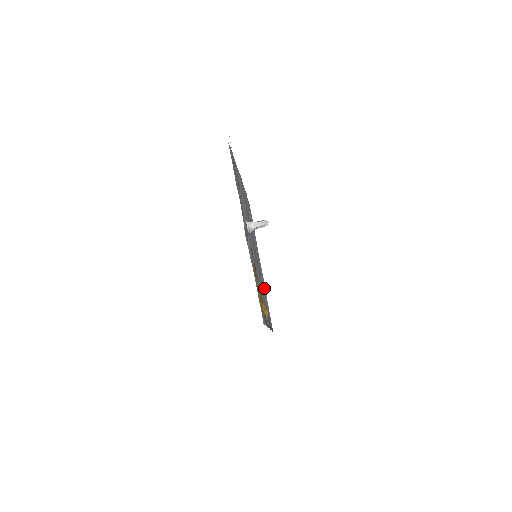
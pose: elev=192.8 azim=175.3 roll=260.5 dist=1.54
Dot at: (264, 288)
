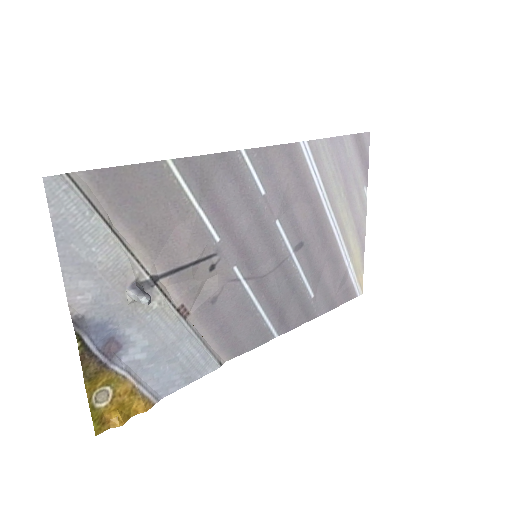
Dot at: (323, 260)
